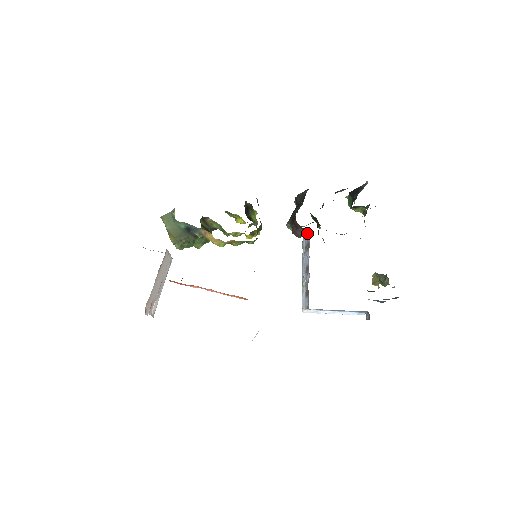
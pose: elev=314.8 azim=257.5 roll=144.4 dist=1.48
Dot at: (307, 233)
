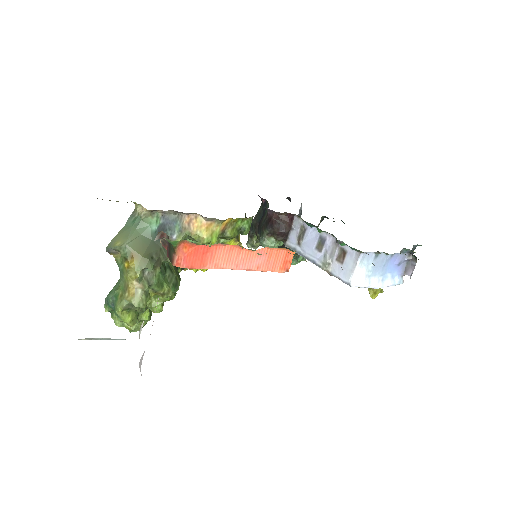
Dot at: (292, 223)
